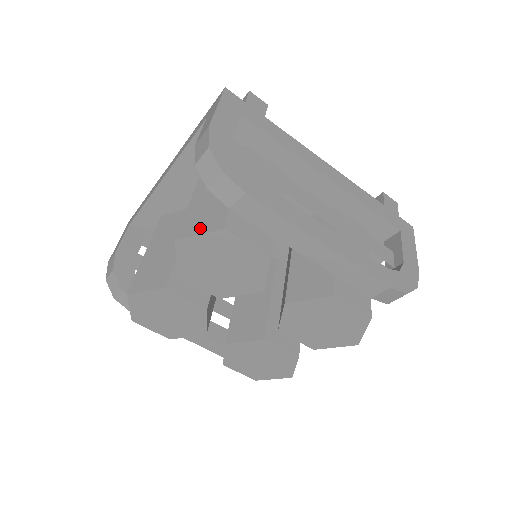
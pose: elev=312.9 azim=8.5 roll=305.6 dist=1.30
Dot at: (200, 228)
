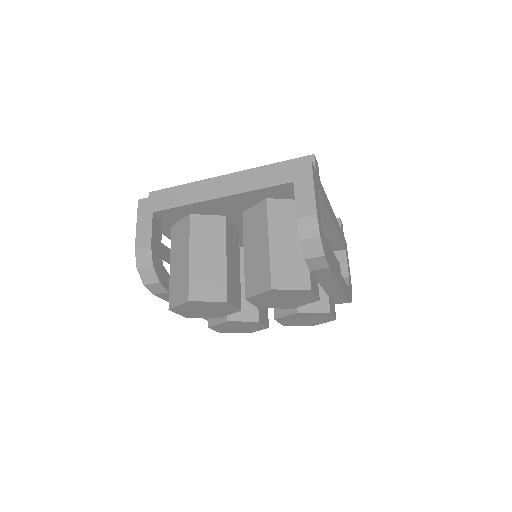
Dot at: (291, 283)
